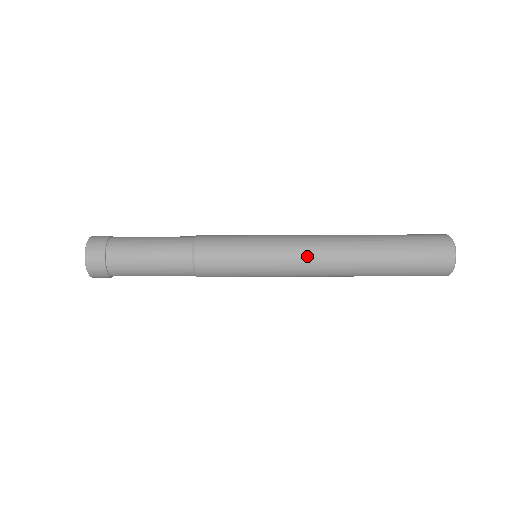
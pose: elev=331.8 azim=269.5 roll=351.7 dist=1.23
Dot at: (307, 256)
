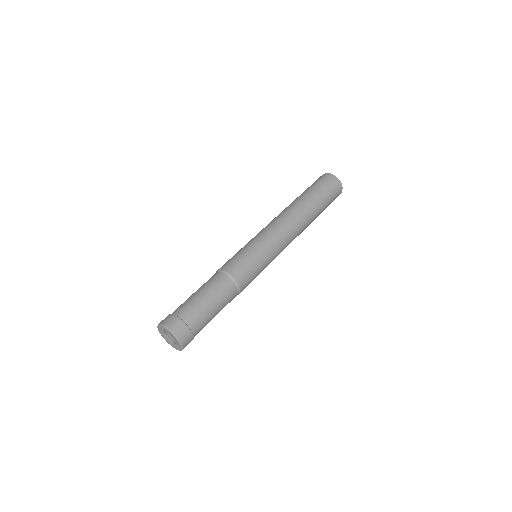
Dot at: occluded
